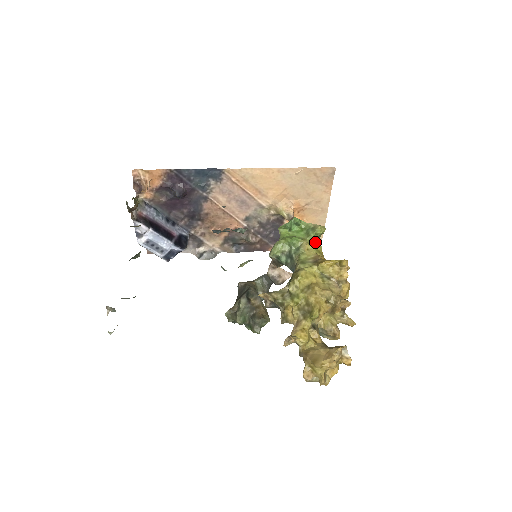
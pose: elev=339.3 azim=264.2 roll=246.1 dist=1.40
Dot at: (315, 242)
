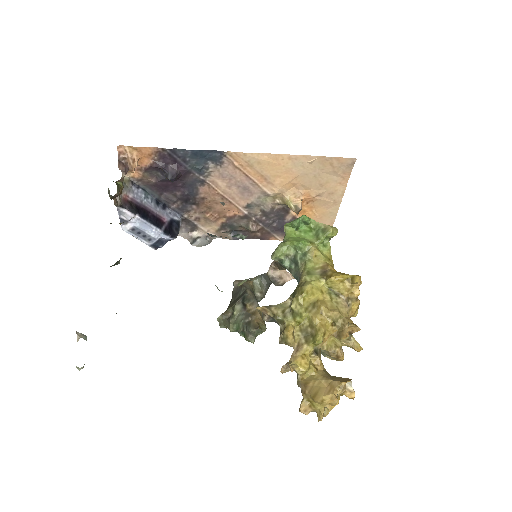
Dot at: (324, 246)
